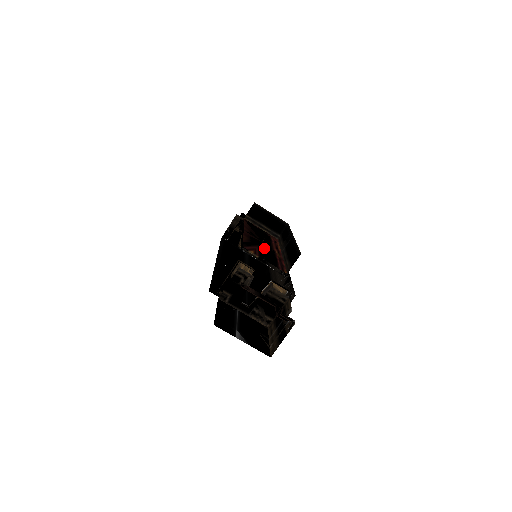
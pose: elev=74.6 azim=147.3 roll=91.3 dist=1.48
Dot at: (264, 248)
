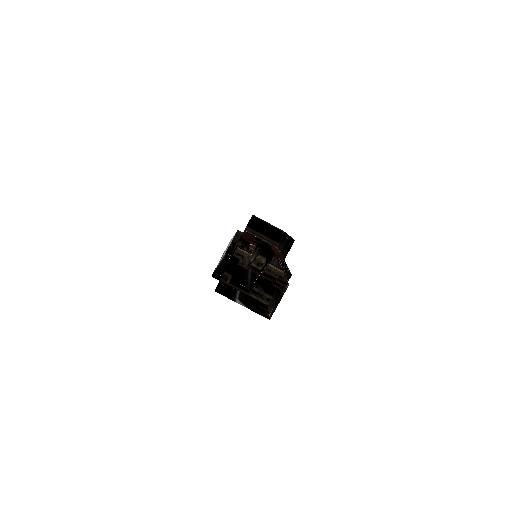
Dot at: (262, 245)
